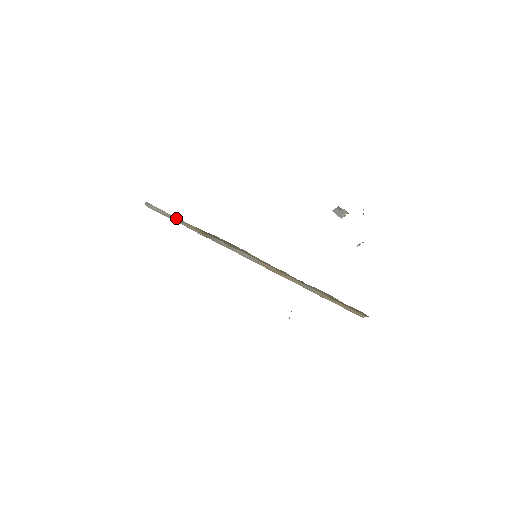
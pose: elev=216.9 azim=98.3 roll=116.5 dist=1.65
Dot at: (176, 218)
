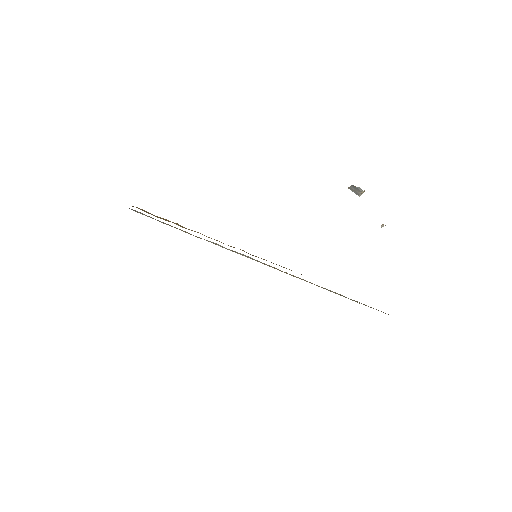
Dot at: occluded
